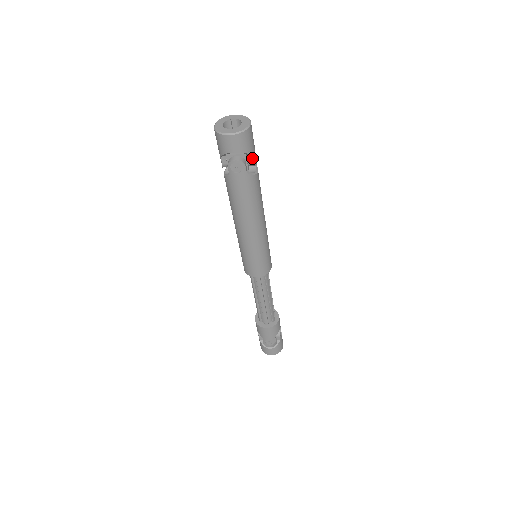
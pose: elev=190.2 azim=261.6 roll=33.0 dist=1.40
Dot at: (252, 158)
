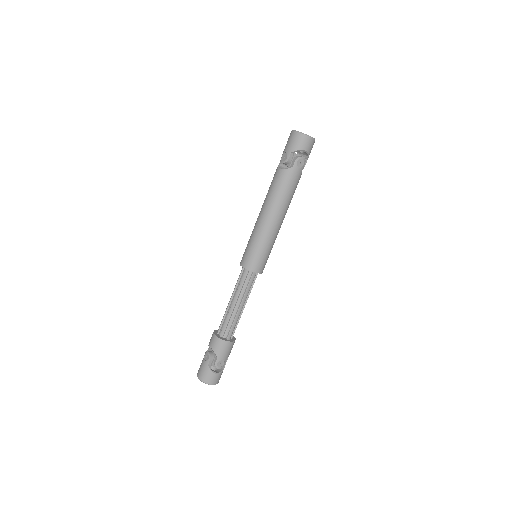
Dot at: occluded
